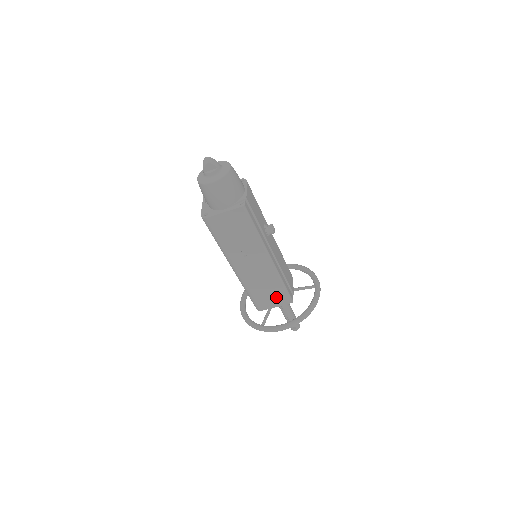
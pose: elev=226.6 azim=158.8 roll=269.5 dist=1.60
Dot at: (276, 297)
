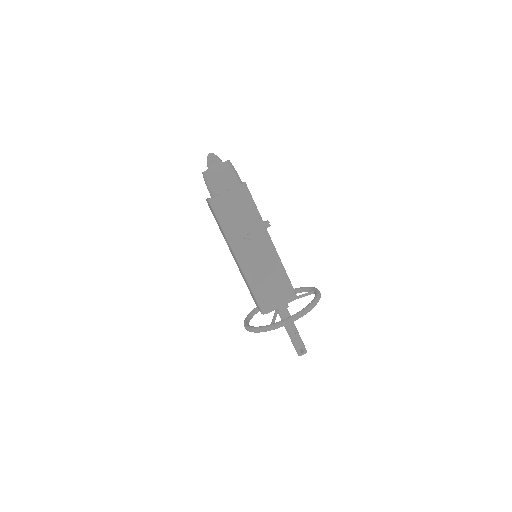
Dot at: (281, 292)
